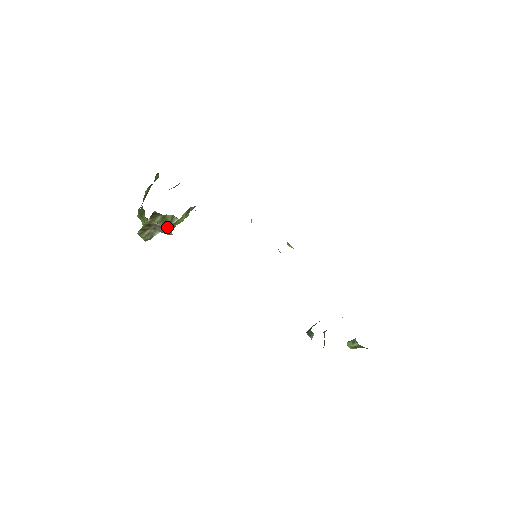
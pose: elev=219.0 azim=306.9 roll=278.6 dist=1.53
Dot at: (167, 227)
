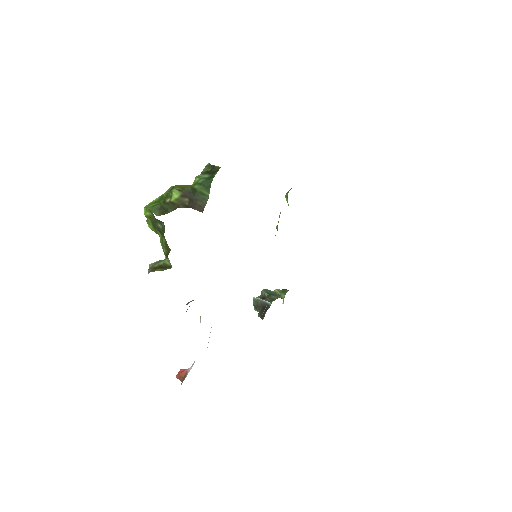
Dot at: occluded
